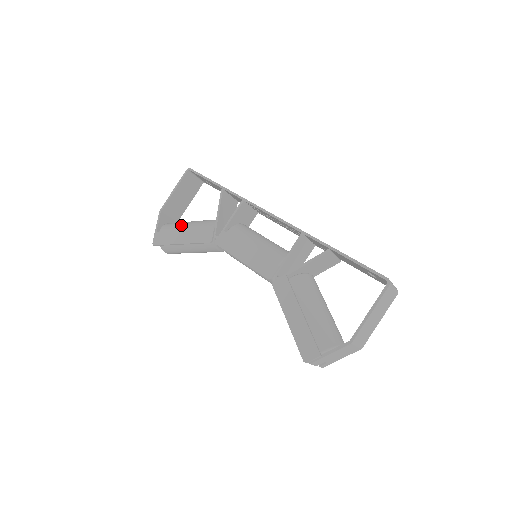
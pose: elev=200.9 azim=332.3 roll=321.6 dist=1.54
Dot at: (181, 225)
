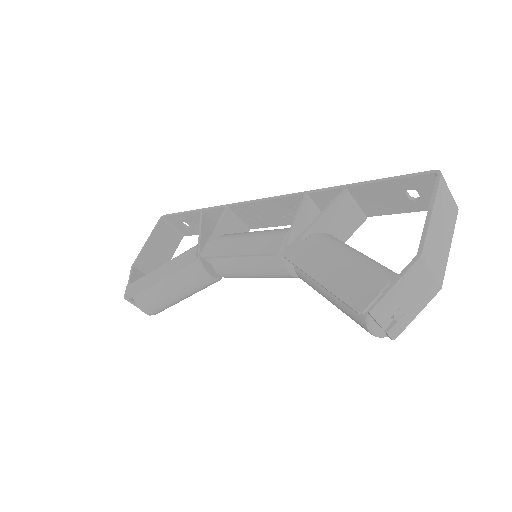
Dot at: occluded
